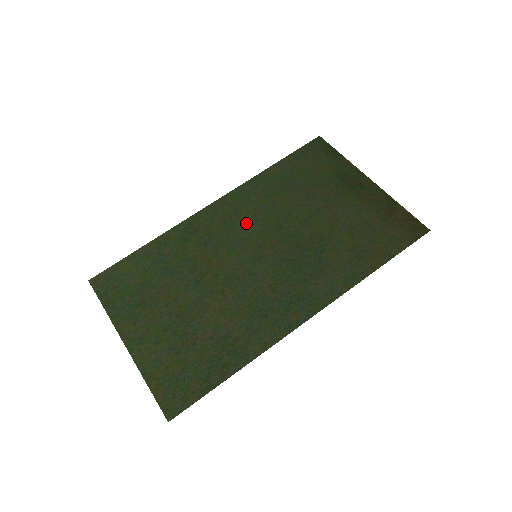
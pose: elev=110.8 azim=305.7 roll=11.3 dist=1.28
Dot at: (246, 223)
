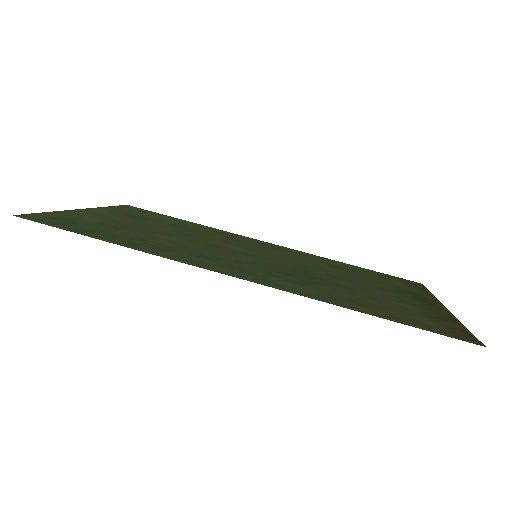
Dot at: (279, 253)
